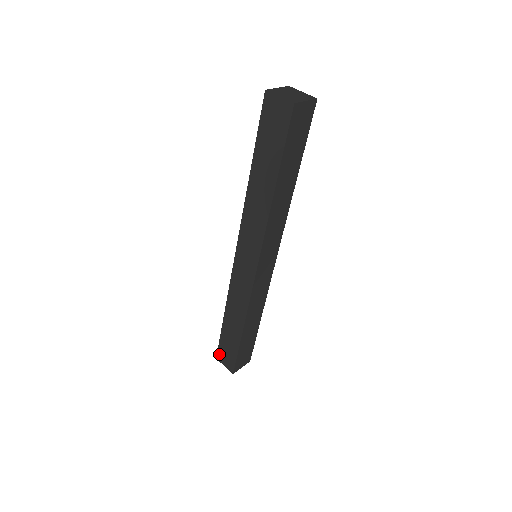
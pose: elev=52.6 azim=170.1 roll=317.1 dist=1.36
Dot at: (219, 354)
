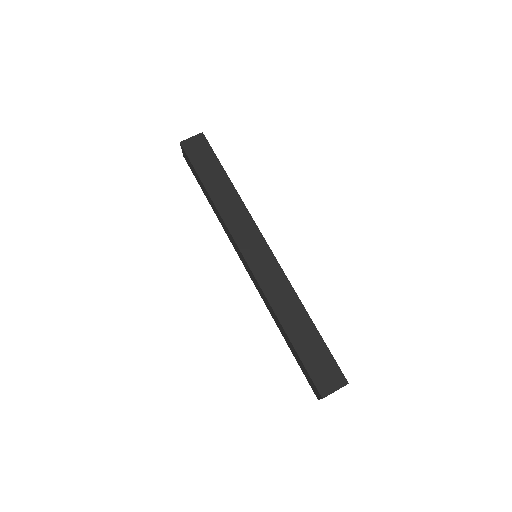
Dot at: (312, 389)
